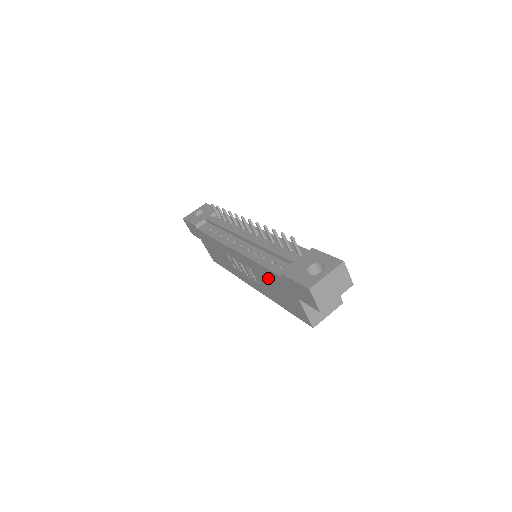
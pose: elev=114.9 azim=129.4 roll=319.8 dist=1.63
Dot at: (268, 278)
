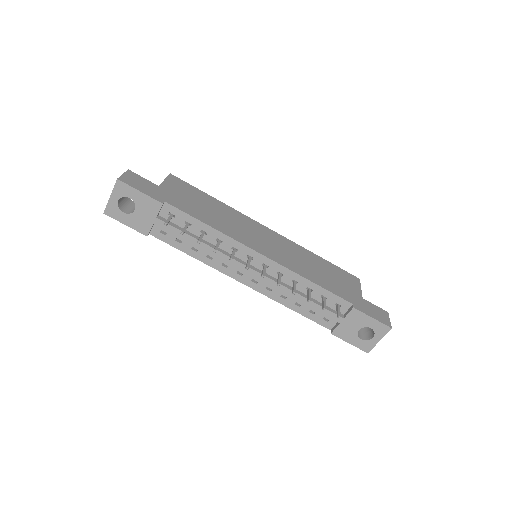
Dot at: occluded
